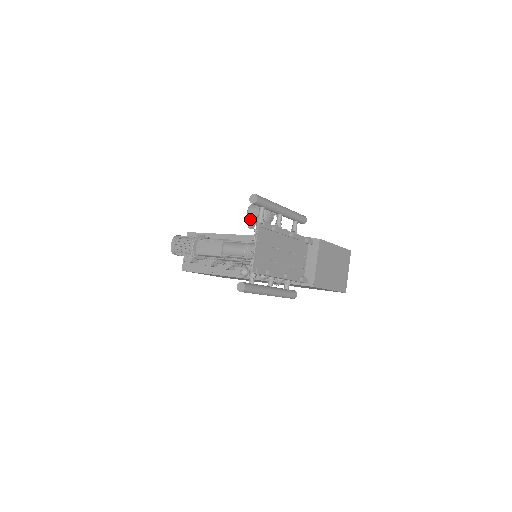
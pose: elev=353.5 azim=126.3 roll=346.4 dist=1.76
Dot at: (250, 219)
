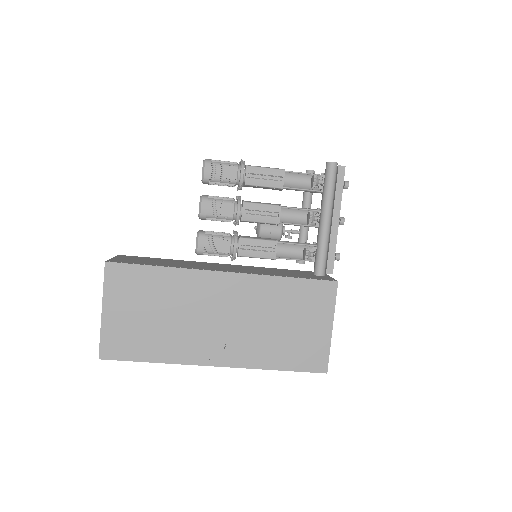
Dot at: occluded
